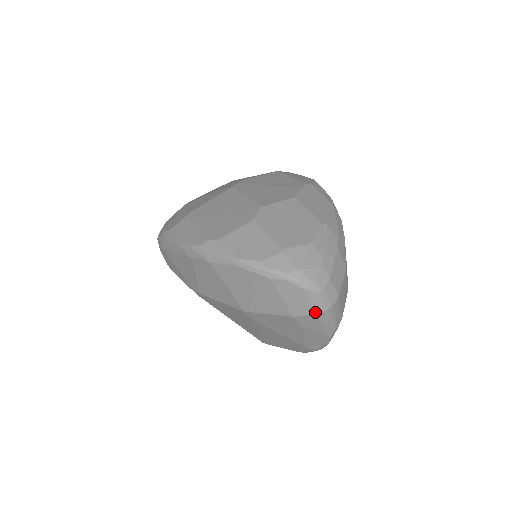
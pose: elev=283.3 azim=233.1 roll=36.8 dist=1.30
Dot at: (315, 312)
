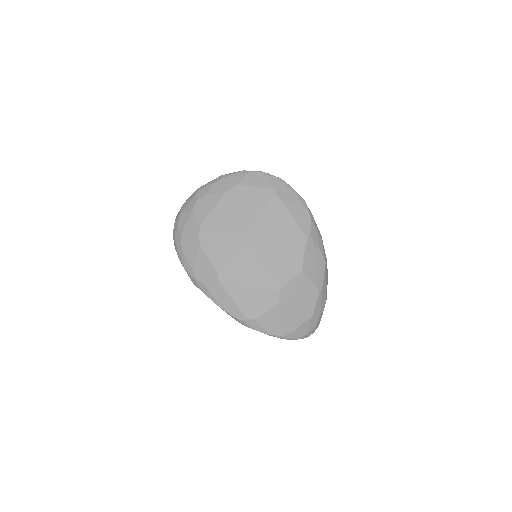
Dot at: occluded
